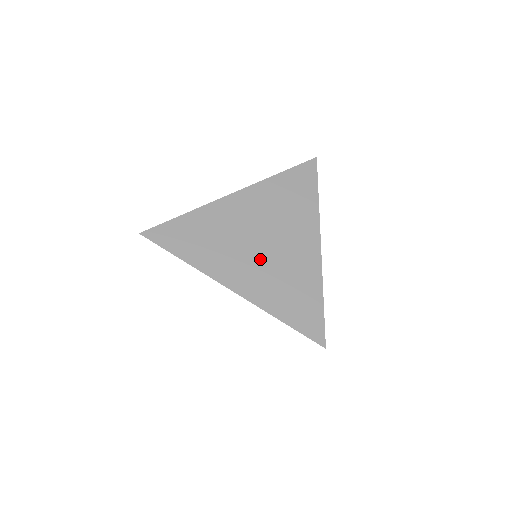
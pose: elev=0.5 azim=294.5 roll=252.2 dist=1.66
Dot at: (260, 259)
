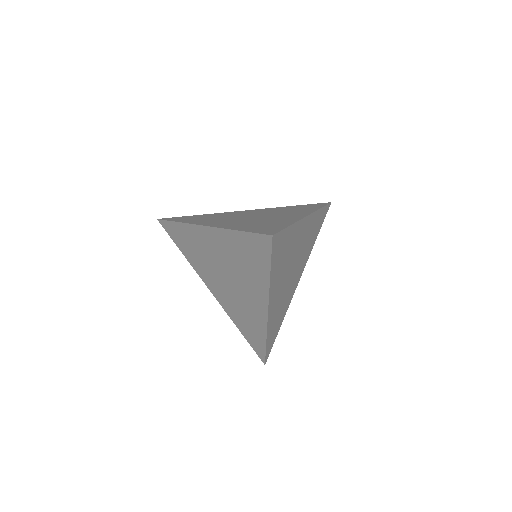
Dot at: (225, 287)
